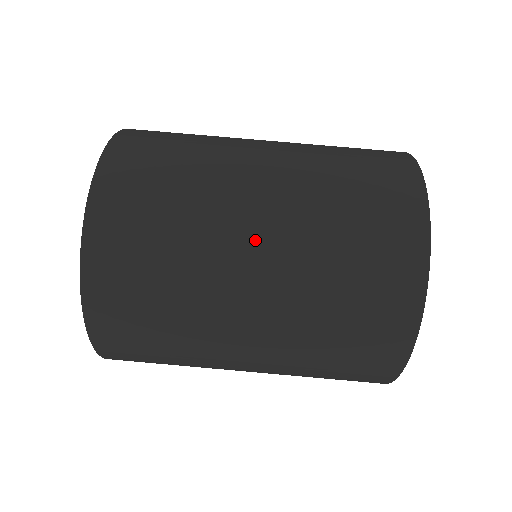
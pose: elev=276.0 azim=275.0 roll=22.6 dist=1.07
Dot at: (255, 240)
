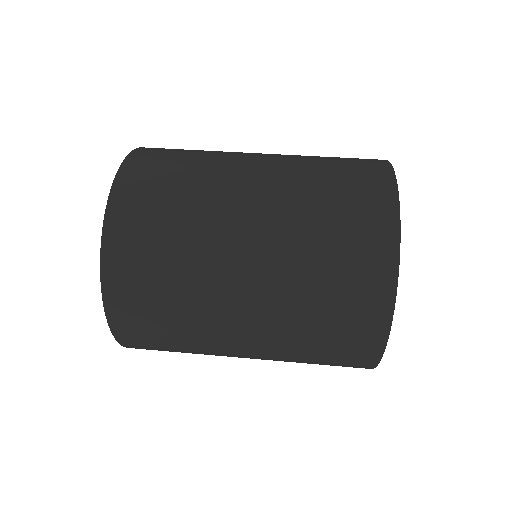
Dot at: (257, 161)
